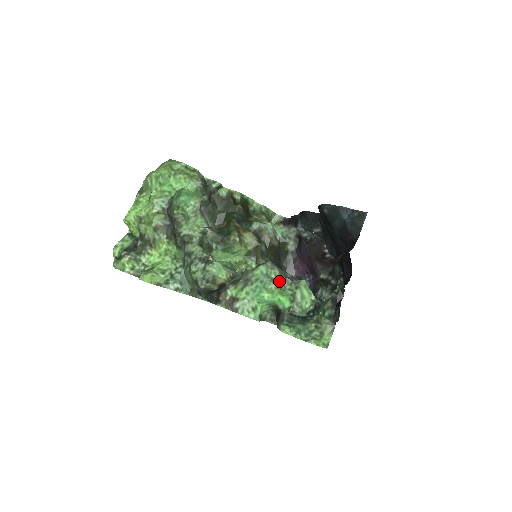
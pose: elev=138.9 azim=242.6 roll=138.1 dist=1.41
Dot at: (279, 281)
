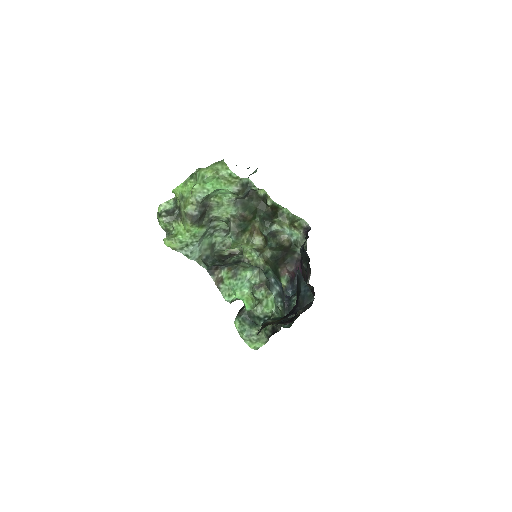
Dot at: (258, 285)
